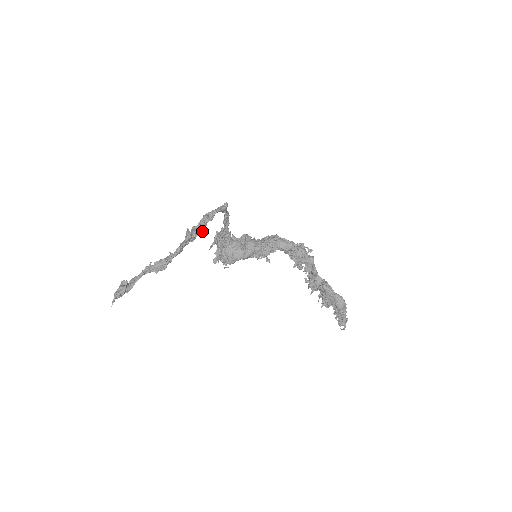
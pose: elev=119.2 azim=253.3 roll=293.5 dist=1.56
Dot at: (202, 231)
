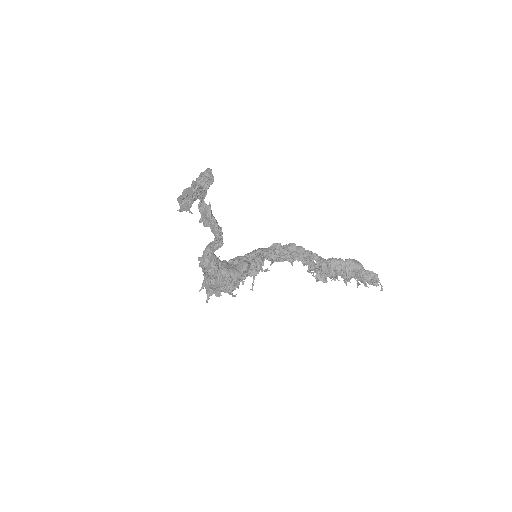
Dot at: occluded
